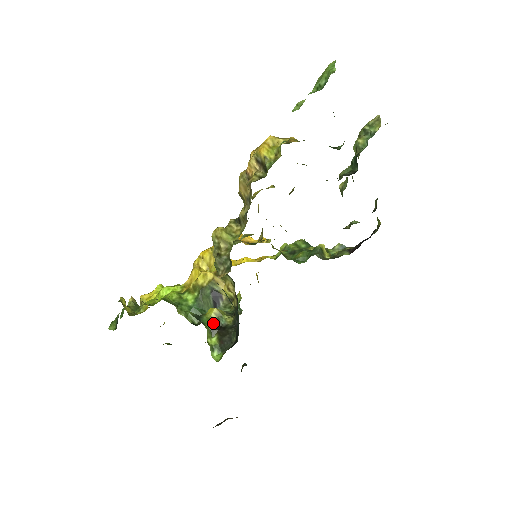
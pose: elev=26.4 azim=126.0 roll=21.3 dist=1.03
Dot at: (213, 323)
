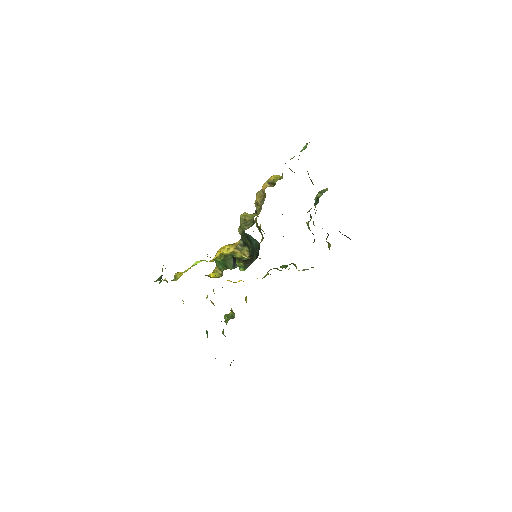
Dot at: (239, 259)
